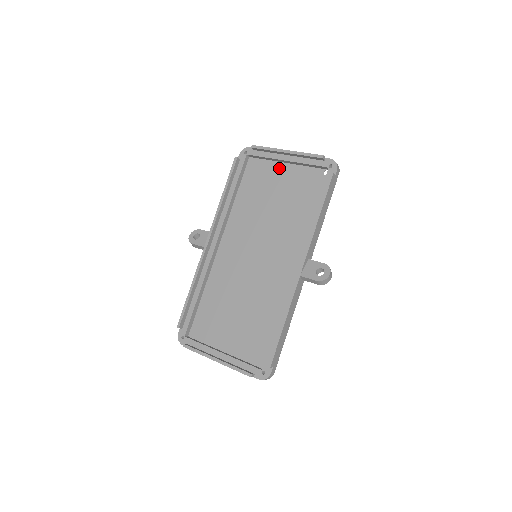
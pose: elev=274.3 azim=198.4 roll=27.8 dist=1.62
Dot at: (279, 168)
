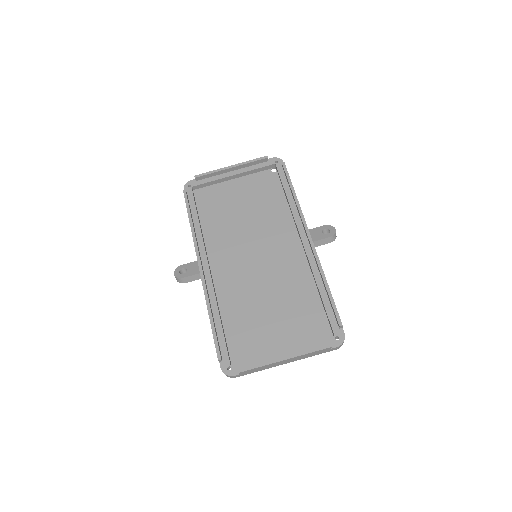
Dot at: (229, 185)
